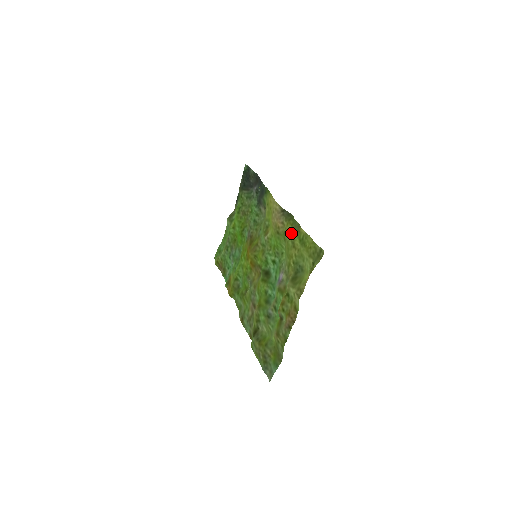
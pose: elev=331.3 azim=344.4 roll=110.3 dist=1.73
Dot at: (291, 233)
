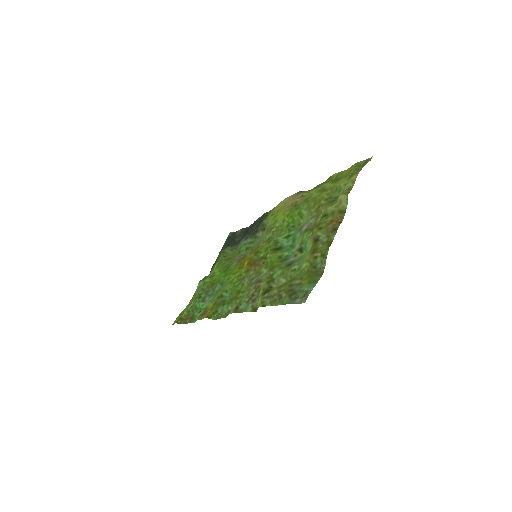
Dot at: (317, 189)
